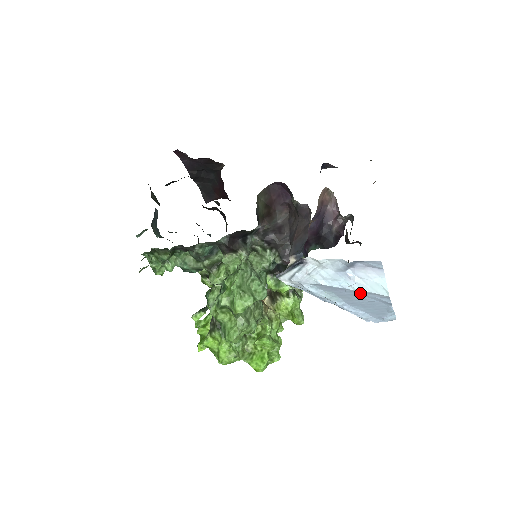
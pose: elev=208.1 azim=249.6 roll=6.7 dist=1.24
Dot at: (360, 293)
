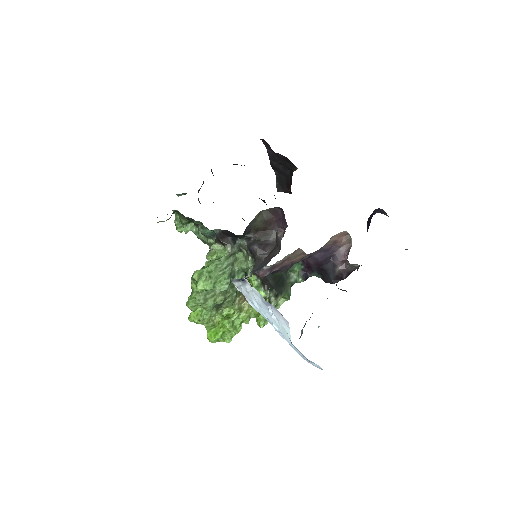
Dot at: occluded
